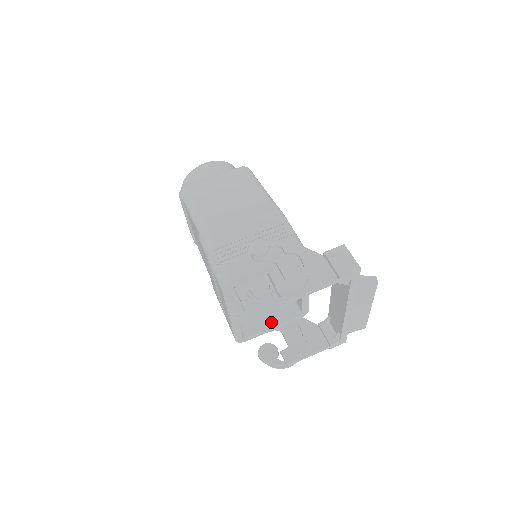
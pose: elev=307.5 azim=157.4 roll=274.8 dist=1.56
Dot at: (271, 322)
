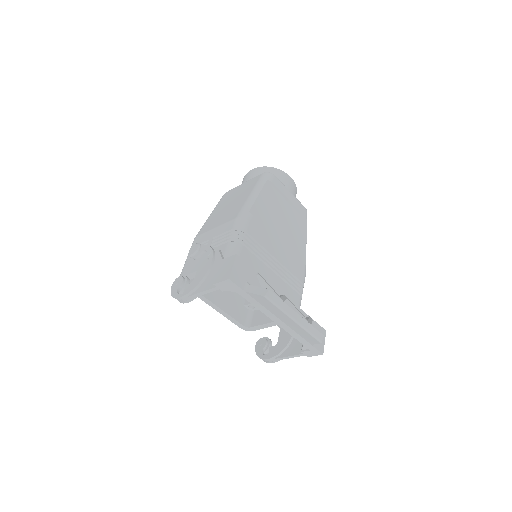
Dot at: occluded
